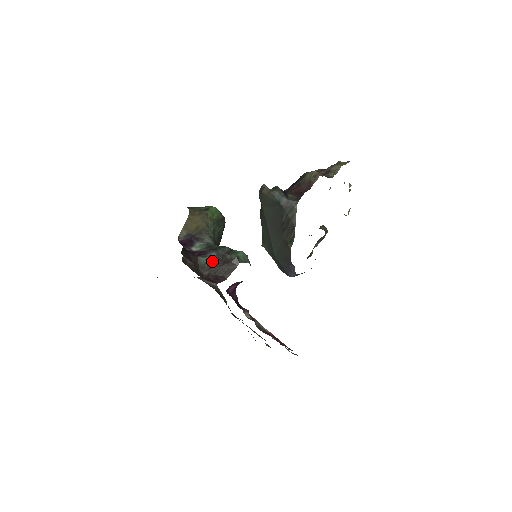
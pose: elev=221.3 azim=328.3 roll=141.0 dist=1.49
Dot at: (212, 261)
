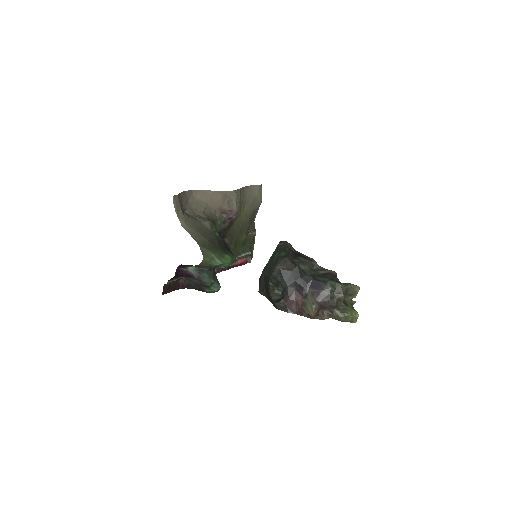
Dot at: (193, 280)
